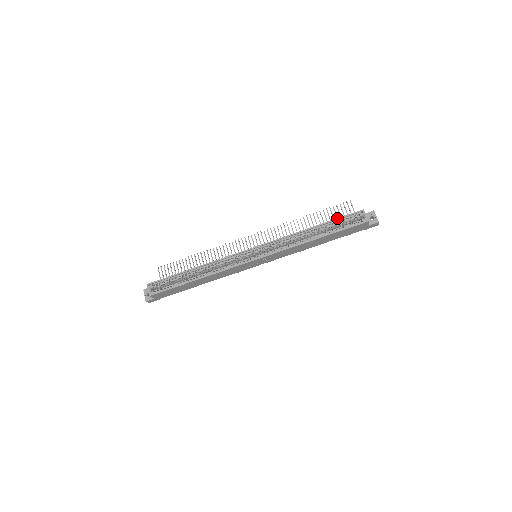
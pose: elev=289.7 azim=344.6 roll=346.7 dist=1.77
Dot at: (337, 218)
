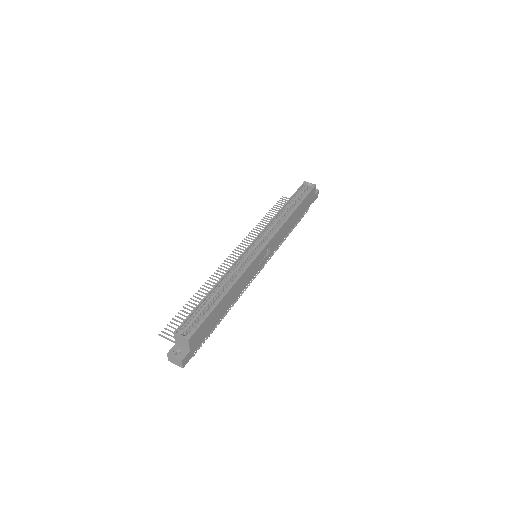
Dot at: (294, 193)
